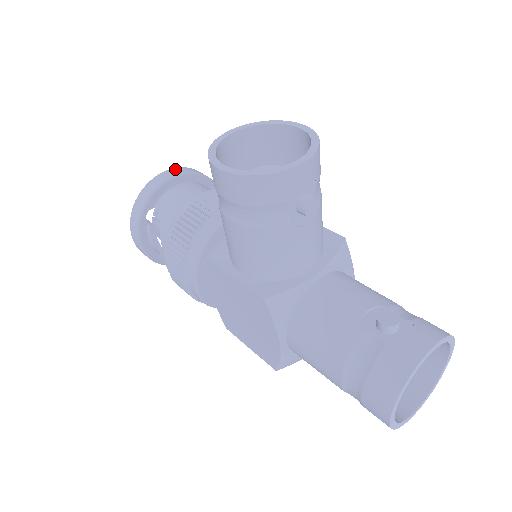
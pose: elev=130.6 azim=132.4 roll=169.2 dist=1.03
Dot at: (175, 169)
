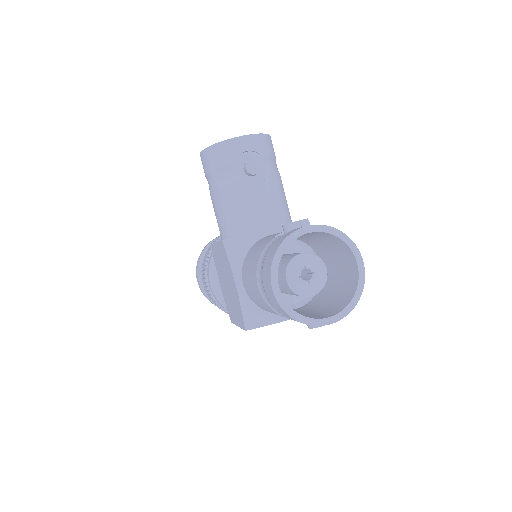
Dot at: occluded
